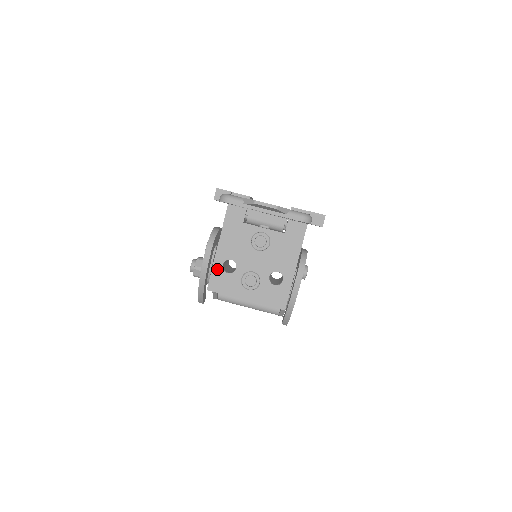
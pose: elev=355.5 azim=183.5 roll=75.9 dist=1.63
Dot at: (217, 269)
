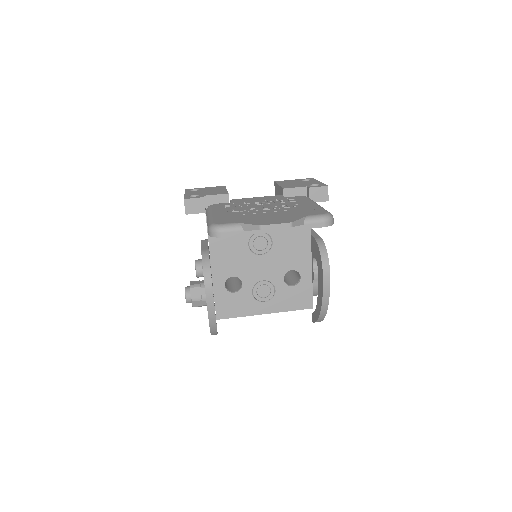
Dot at: (220, 293)
